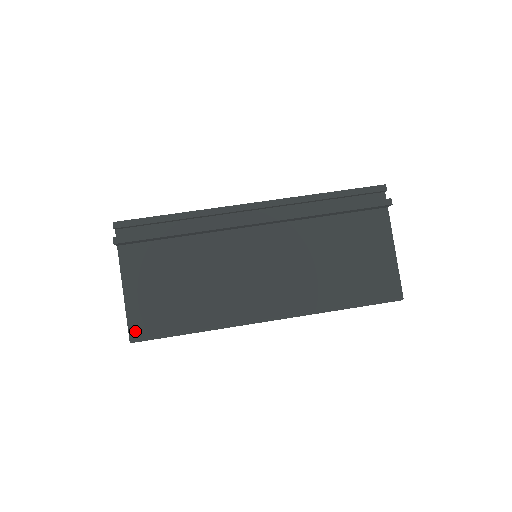
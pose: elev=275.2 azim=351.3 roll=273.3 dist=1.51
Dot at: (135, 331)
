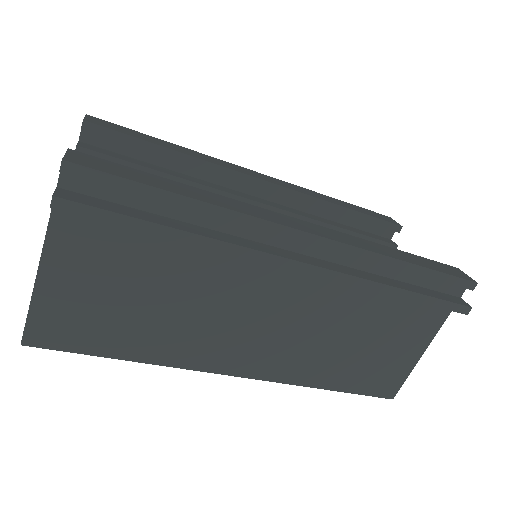
Dot at: (36, 334)
